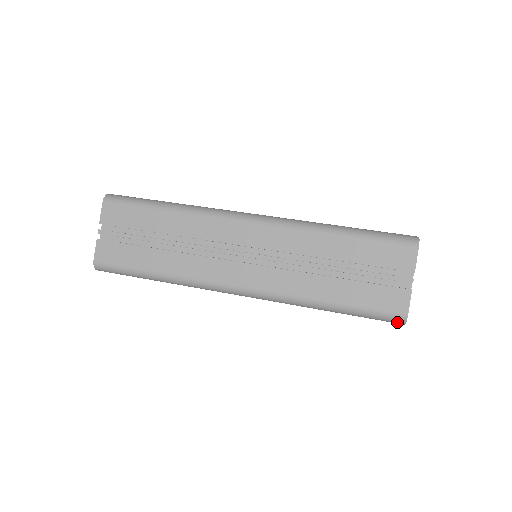
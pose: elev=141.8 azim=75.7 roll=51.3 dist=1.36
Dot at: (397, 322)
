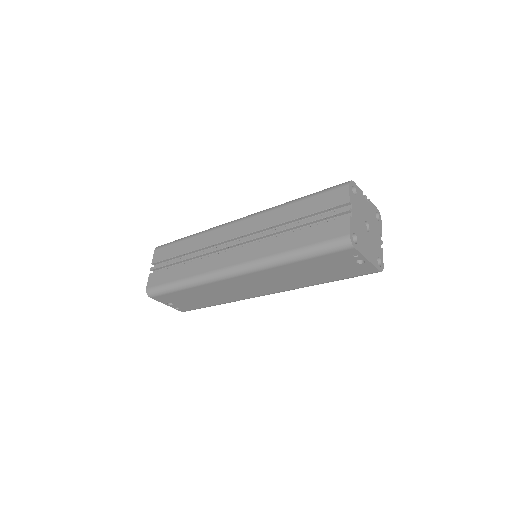
Dot at: (344, 184)
